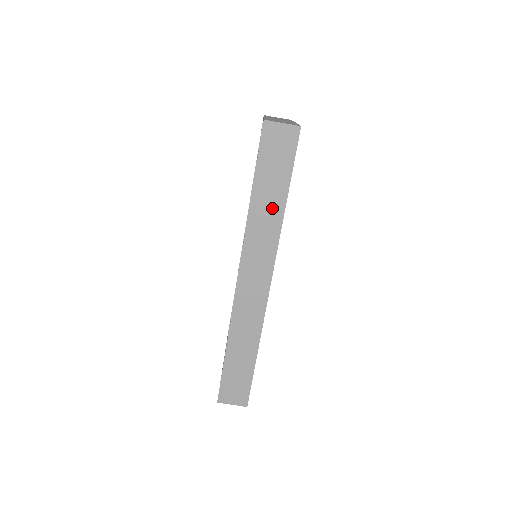
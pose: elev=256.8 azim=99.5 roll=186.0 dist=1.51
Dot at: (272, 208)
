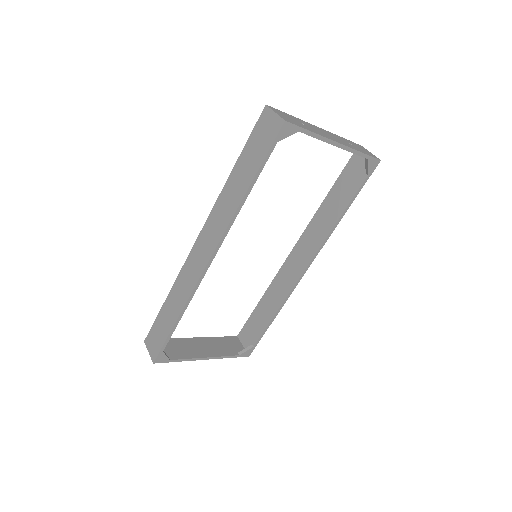
Dot at: (238, 190)
